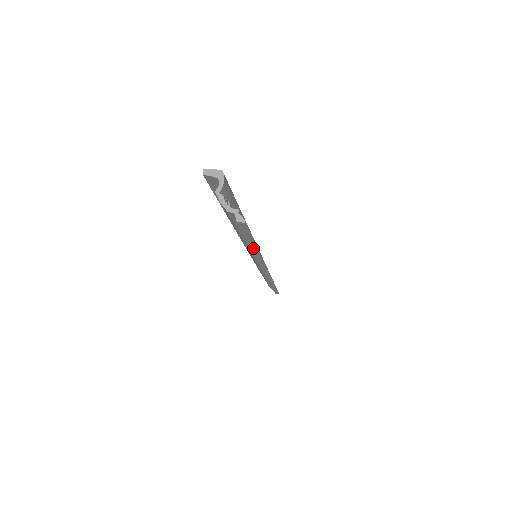
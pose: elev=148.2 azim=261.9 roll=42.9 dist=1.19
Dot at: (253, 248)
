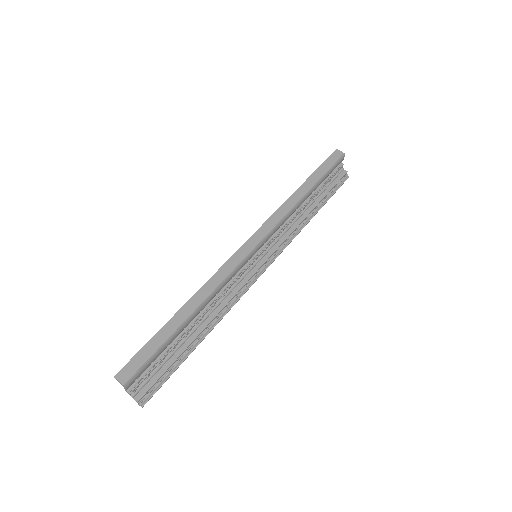
Dot at: (193, 346)
